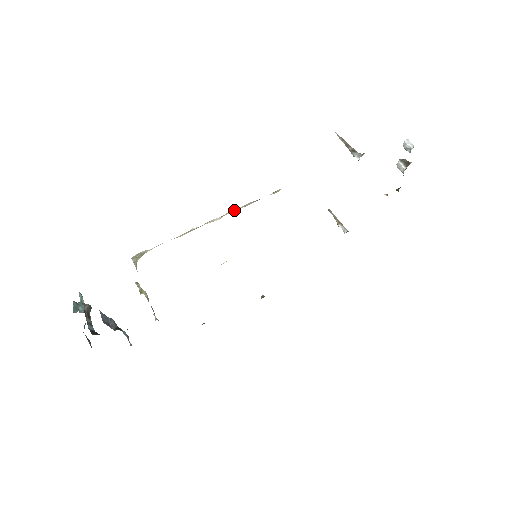
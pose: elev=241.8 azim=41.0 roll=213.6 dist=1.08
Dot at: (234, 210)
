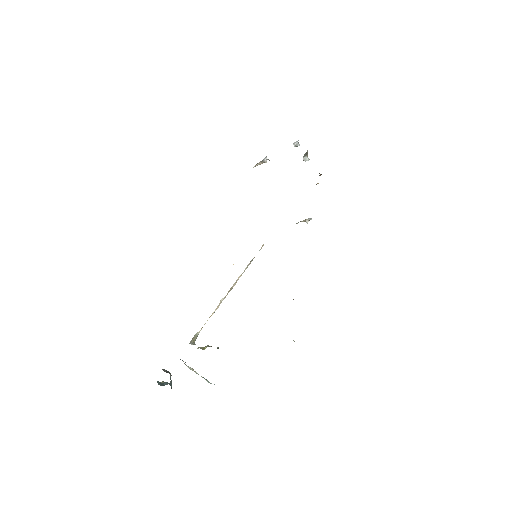
Dot at: (242, 273)
